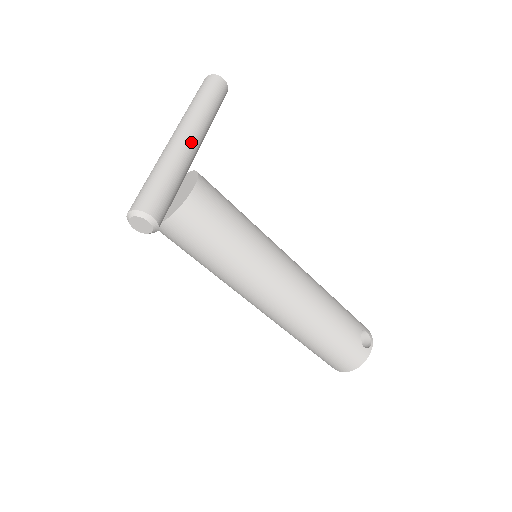
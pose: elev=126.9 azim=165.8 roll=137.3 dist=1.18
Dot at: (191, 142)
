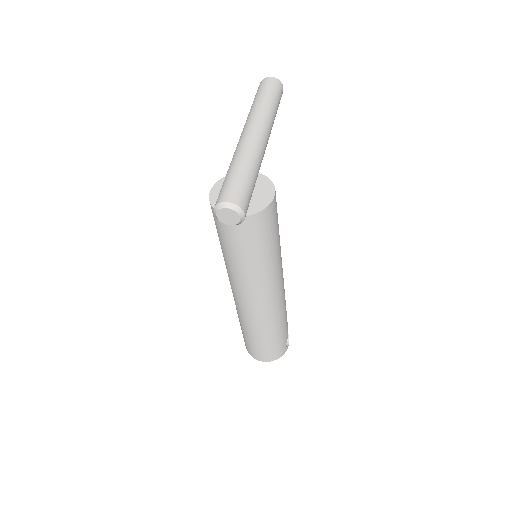
Dot at: (266, 146)
